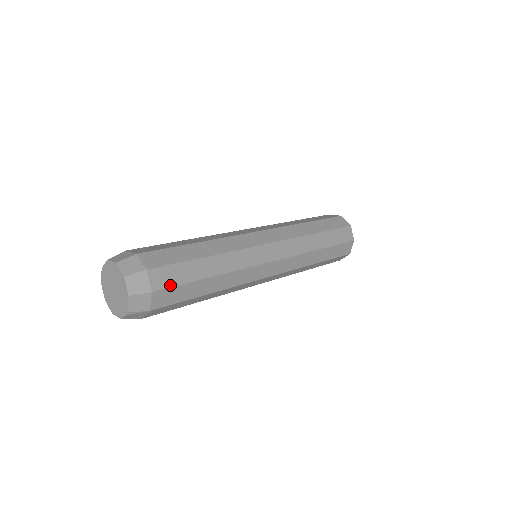
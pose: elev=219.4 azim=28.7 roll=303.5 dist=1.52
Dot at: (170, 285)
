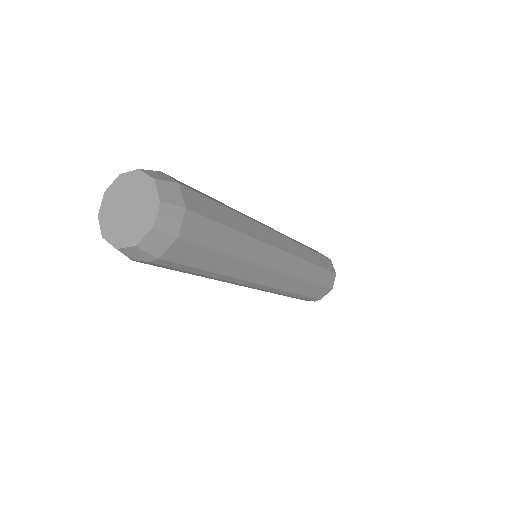
Dot at: (194, 190)
